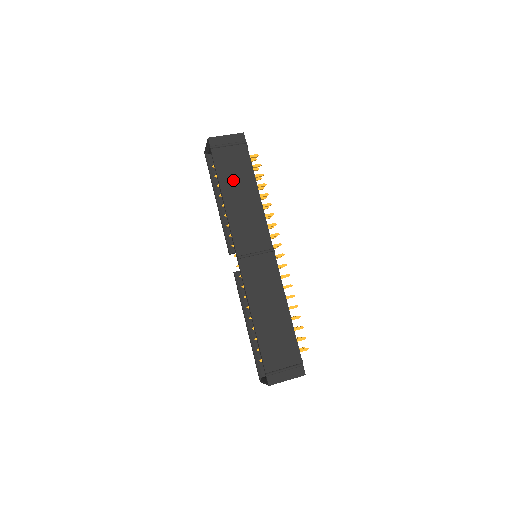
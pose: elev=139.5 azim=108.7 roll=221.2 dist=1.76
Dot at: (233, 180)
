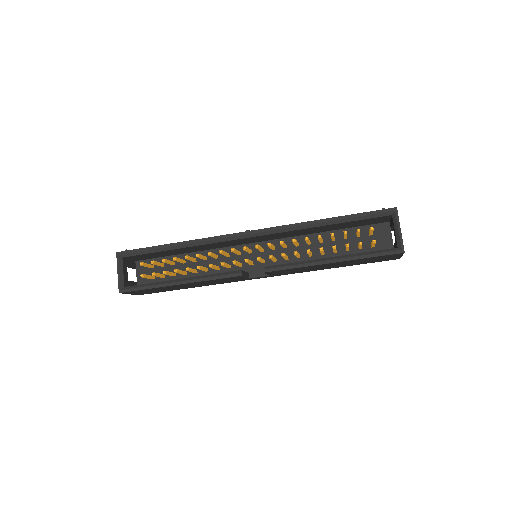
Dot at: occluded
